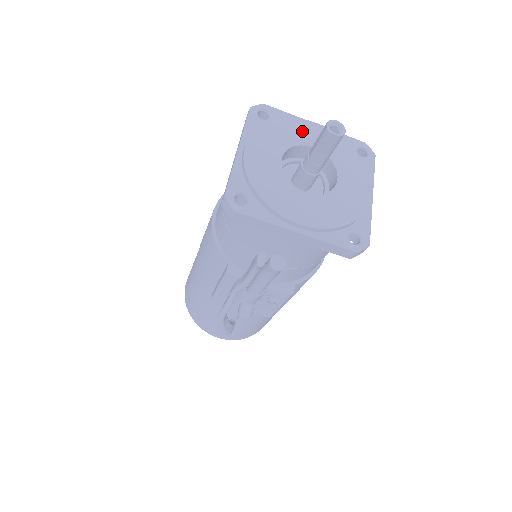
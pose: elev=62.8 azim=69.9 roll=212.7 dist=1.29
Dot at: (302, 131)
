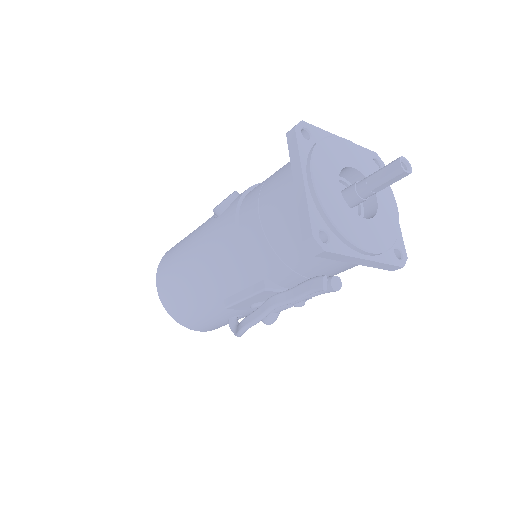
Dot at: (341, 151)
